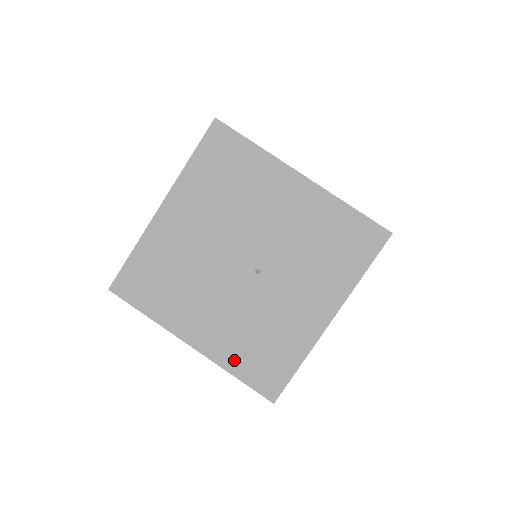
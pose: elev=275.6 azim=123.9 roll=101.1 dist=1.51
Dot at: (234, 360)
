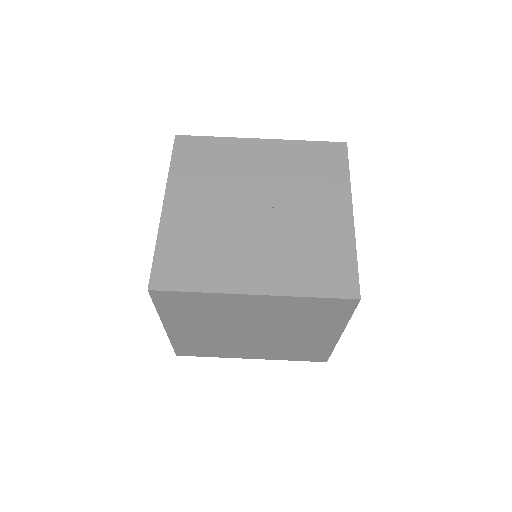
Dot at: (301, 284)
